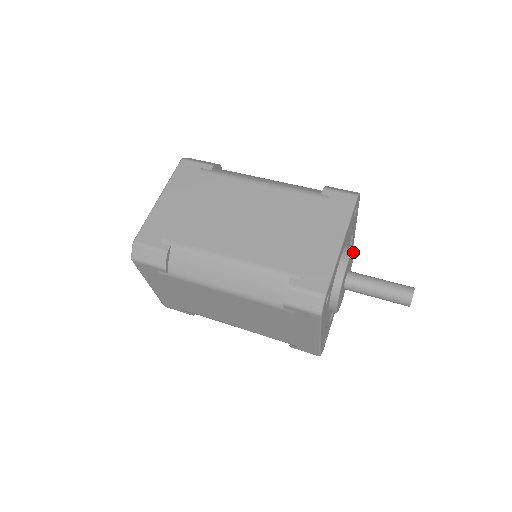
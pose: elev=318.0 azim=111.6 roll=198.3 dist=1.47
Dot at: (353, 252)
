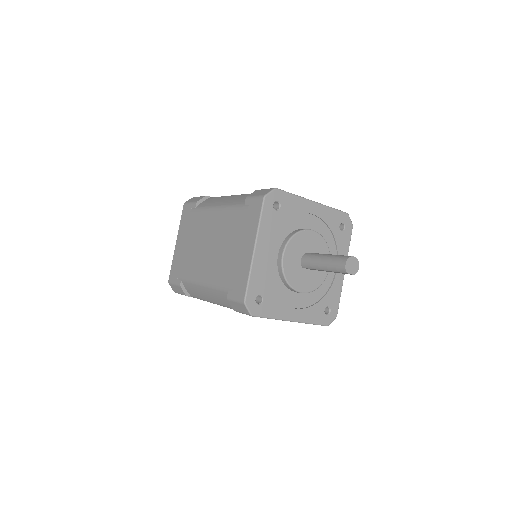
Dot at: occluded
